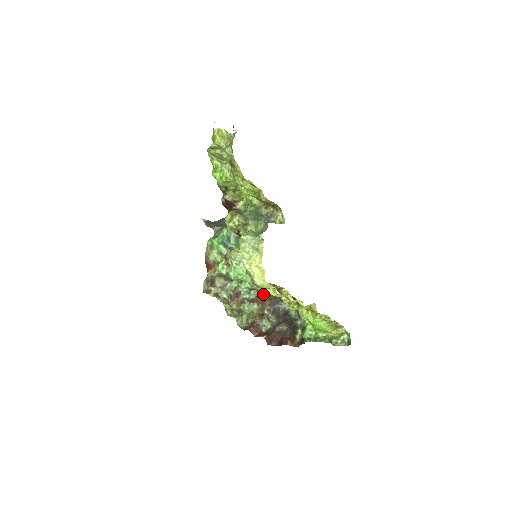
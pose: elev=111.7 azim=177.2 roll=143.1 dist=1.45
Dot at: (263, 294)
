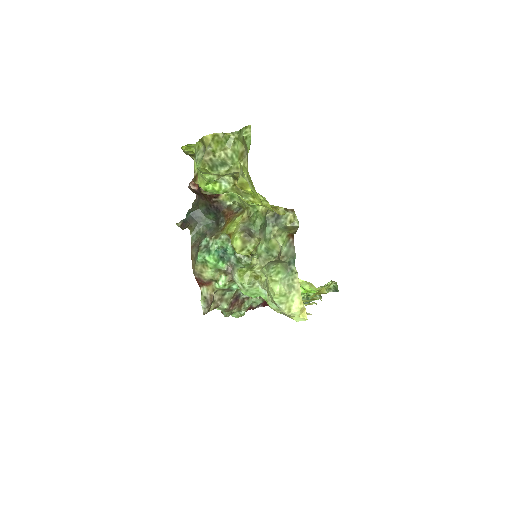
Dot at: occluded
